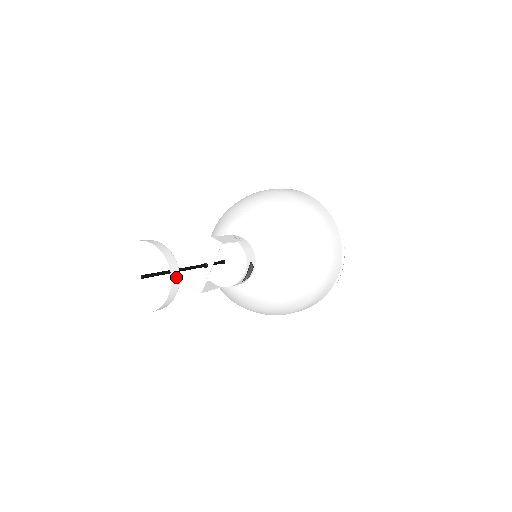
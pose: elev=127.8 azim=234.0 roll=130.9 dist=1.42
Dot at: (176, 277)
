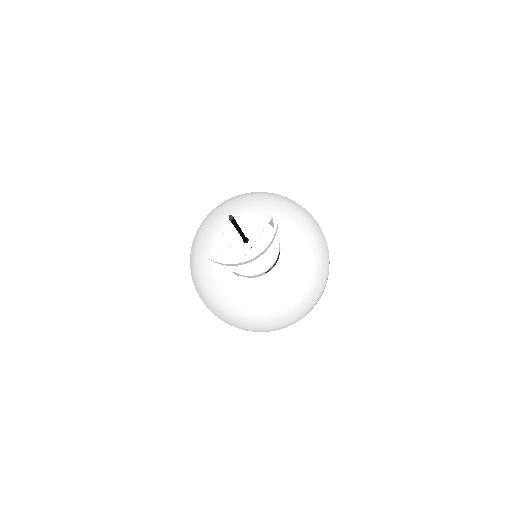
Dot at: (277, 225)
